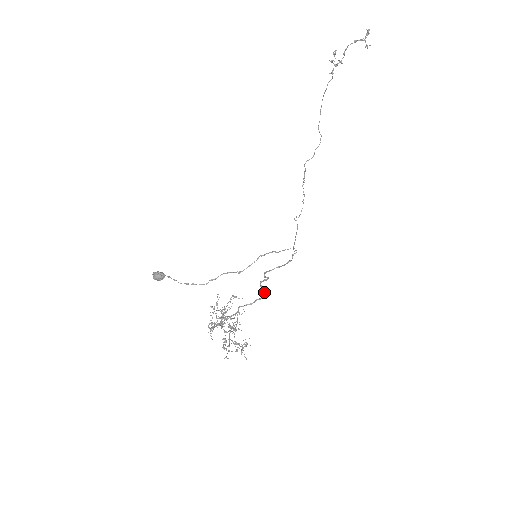
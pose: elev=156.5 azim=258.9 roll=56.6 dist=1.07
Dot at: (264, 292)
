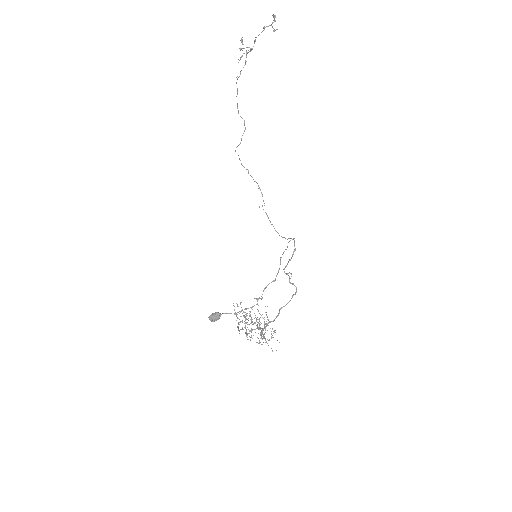
Dot at: (296, 287)
